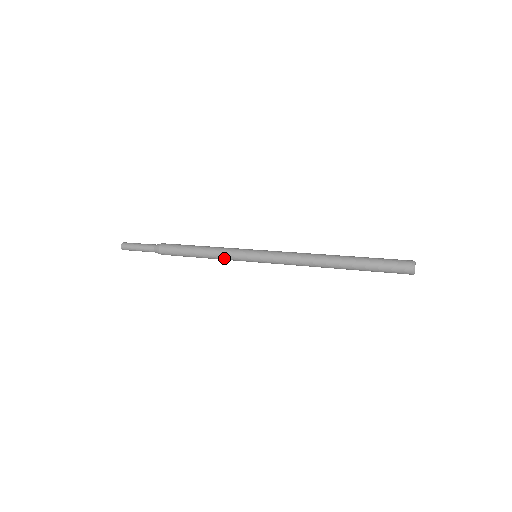
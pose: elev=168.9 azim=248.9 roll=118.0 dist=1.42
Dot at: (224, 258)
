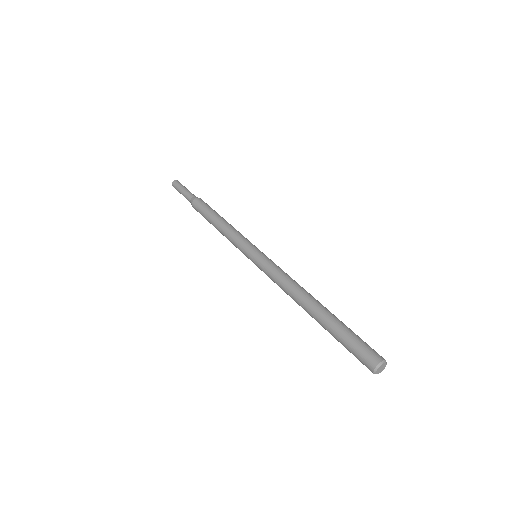
Dot at: occluded
